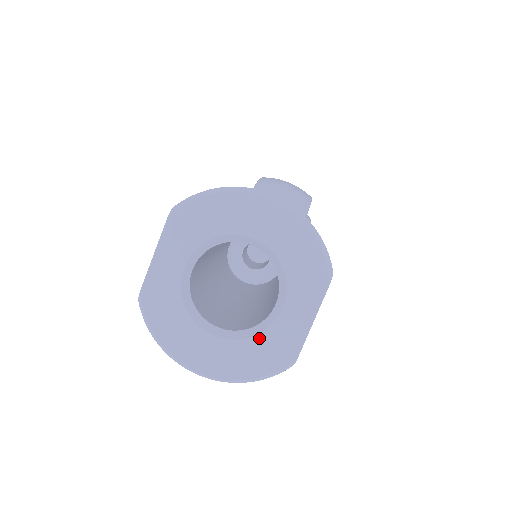
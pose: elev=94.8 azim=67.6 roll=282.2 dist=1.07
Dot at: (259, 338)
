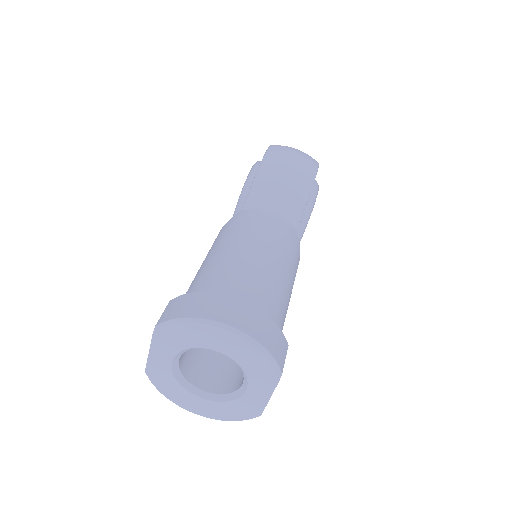
Dot at: (233, 403)
